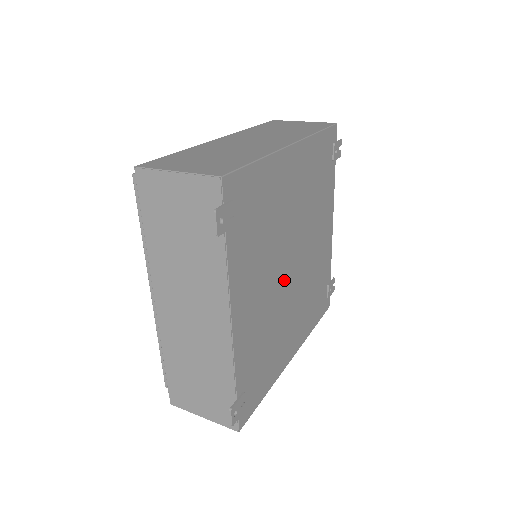
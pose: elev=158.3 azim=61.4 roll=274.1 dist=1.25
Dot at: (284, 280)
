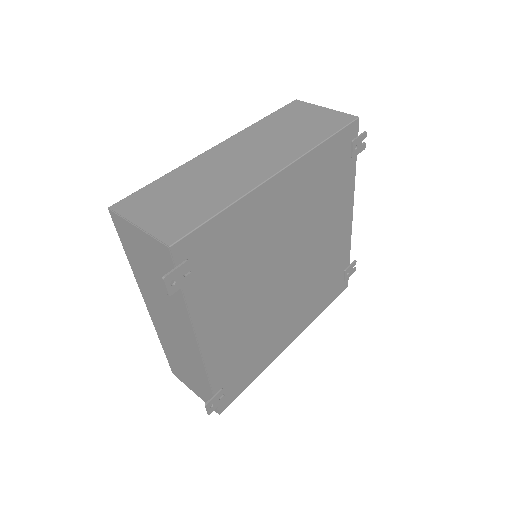
Dot at: (274, 291)
